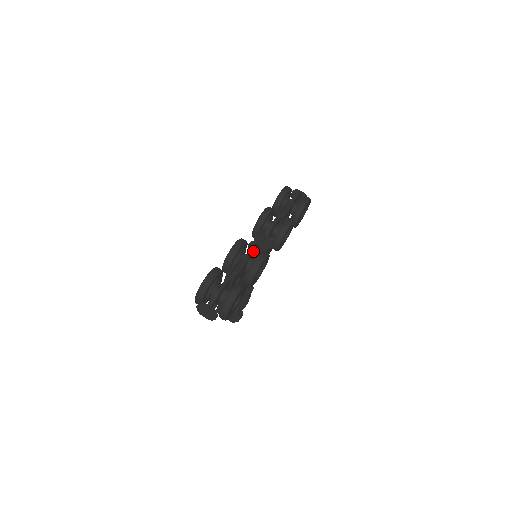
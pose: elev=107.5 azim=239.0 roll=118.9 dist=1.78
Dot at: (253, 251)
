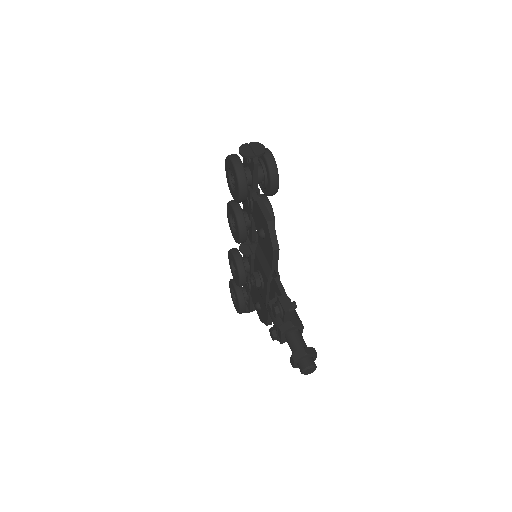
Dot at: occluded
